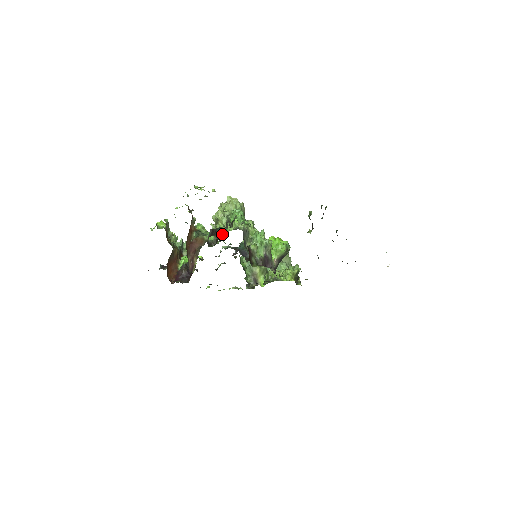
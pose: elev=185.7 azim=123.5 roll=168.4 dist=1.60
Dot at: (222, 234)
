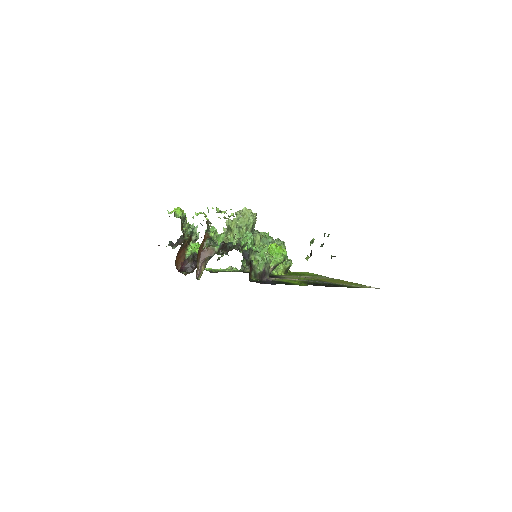
Dot at: occluded
